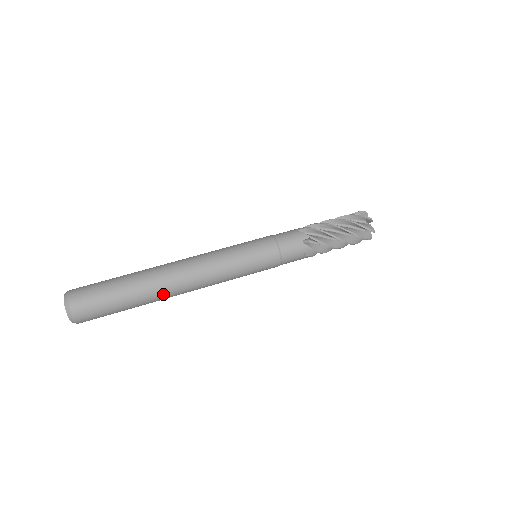
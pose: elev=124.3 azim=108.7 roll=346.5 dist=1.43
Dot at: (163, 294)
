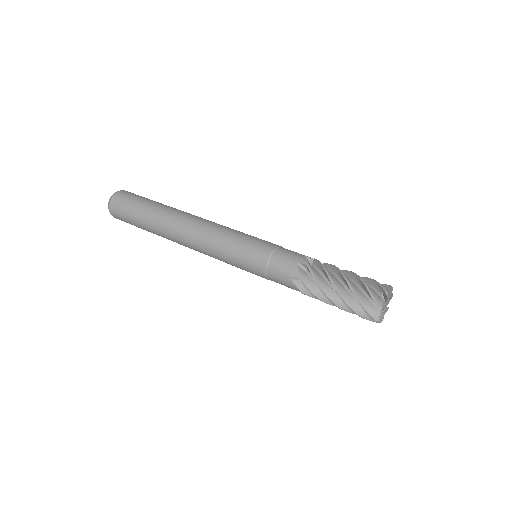
Dot at: (169, 239)
